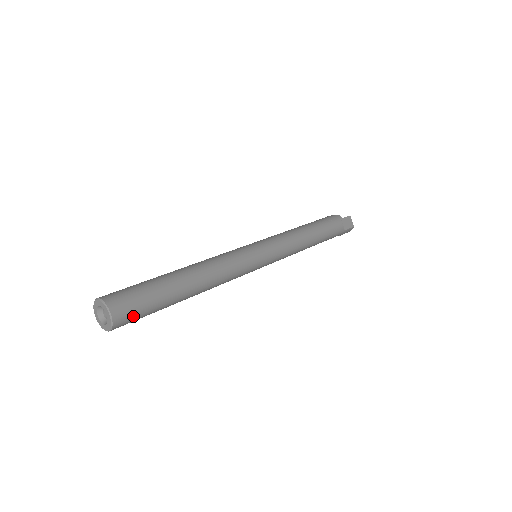
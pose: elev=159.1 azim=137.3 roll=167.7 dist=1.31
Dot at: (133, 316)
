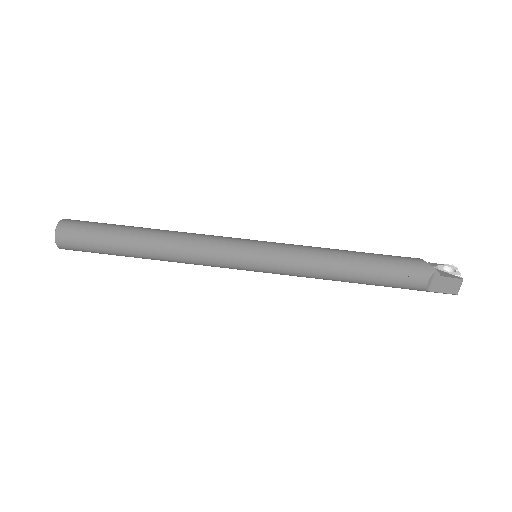
Dot at: (79, 250)
